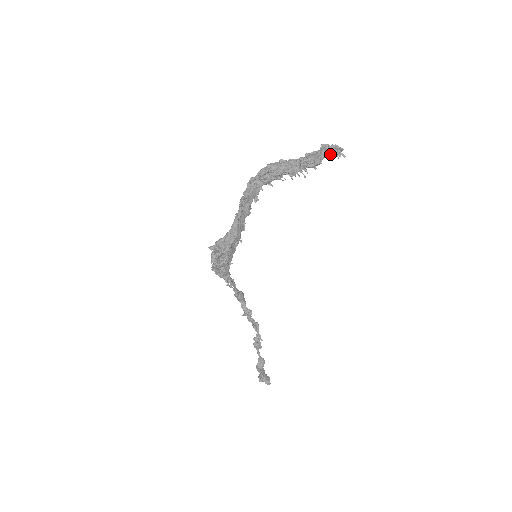
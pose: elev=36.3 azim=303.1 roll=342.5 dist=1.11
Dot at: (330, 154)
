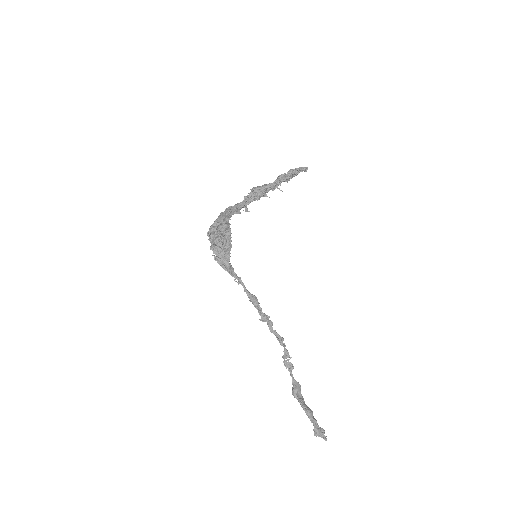
Dot at: (297, 172)
